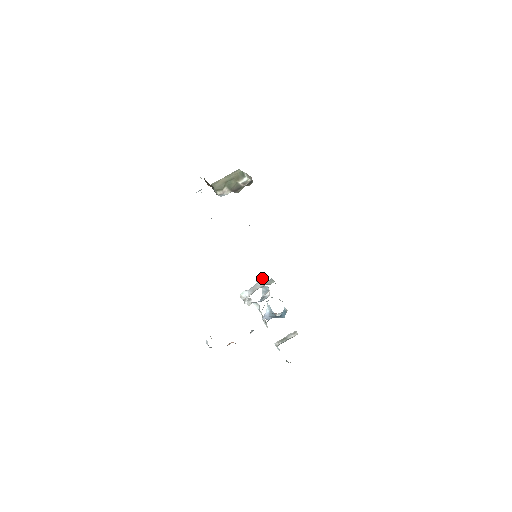
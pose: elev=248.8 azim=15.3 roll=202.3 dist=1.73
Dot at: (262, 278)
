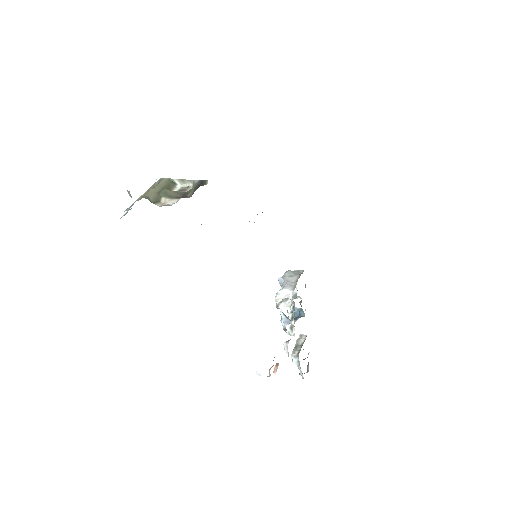
Dot at: (287, 272)
